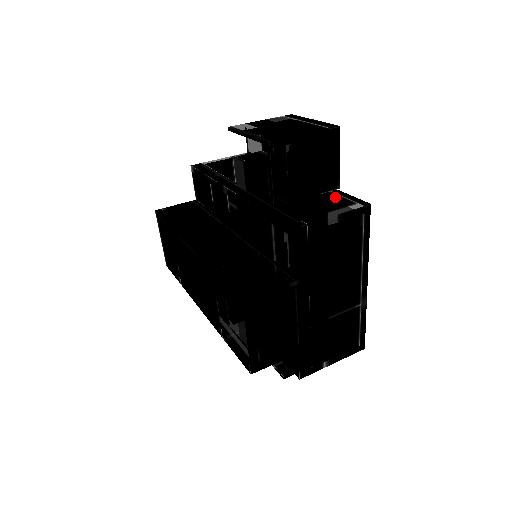
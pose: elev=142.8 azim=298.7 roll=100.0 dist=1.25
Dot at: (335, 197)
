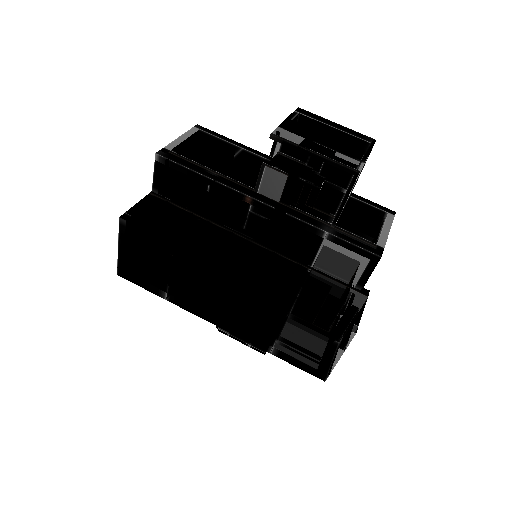
Dot at: (363, 205)
